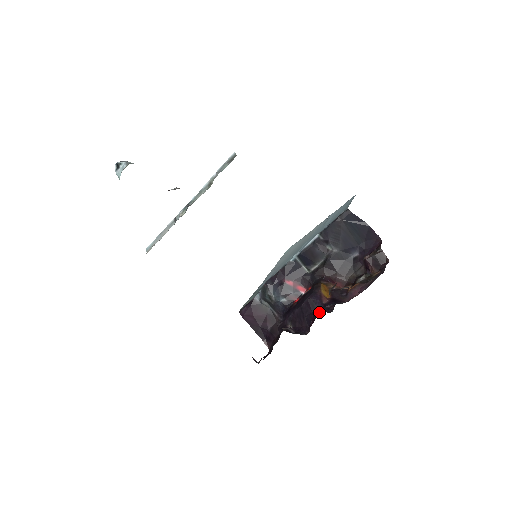
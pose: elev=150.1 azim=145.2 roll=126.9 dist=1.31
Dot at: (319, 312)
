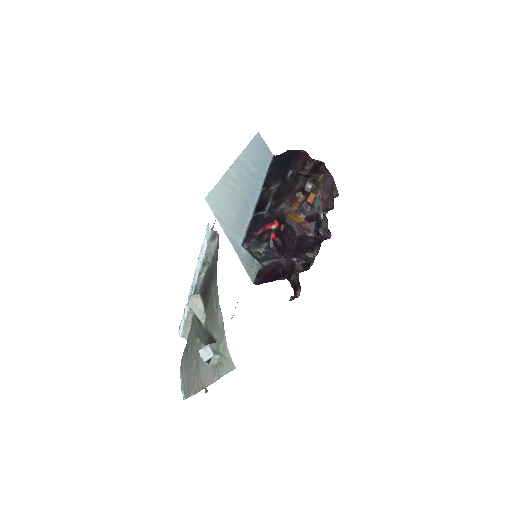
Dot at: (313, 238)
